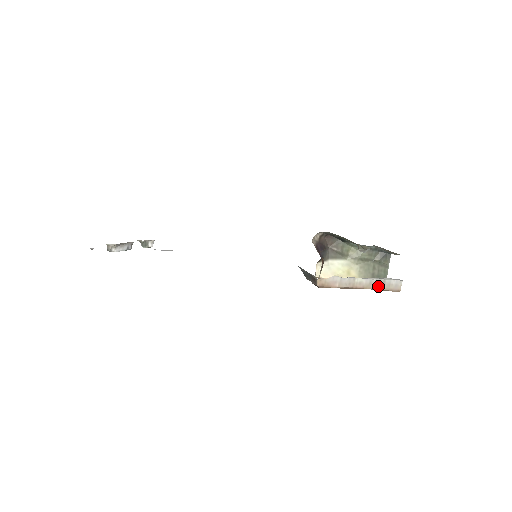
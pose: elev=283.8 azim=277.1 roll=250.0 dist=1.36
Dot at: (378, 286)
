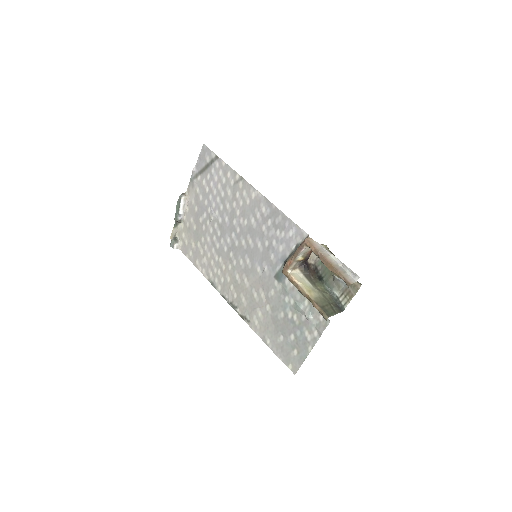
Dot at: (339, 270)
